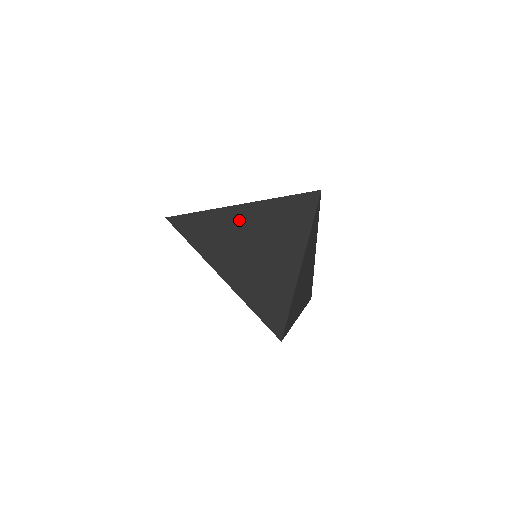
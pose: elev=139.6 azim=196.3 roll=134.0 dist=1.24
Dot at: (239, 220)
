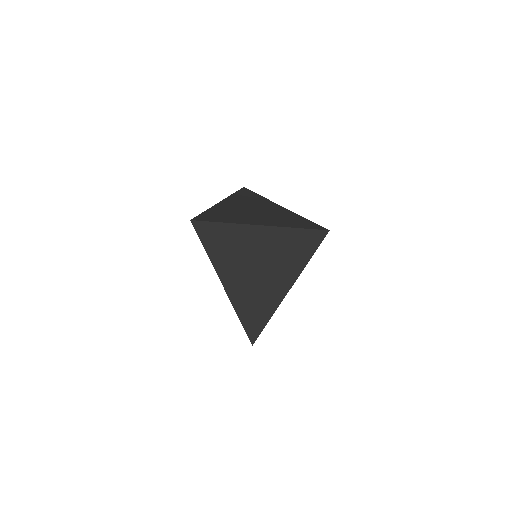
Dot at: (252, 239)
